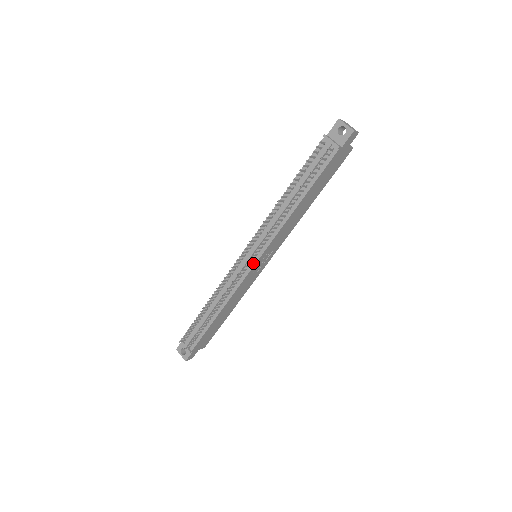
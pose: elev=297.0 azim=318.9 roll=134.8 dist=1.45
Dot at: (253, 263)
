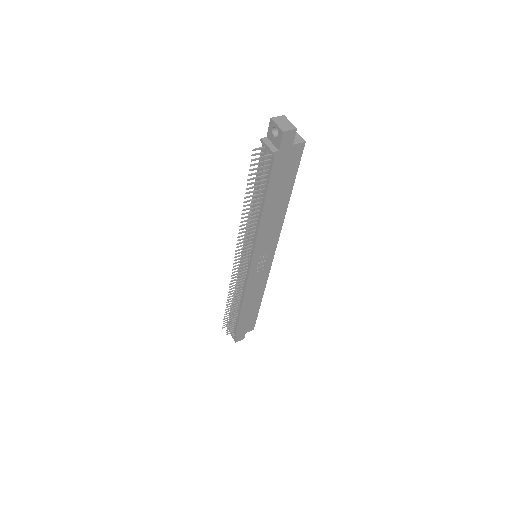
Dot at: (249, 265)
